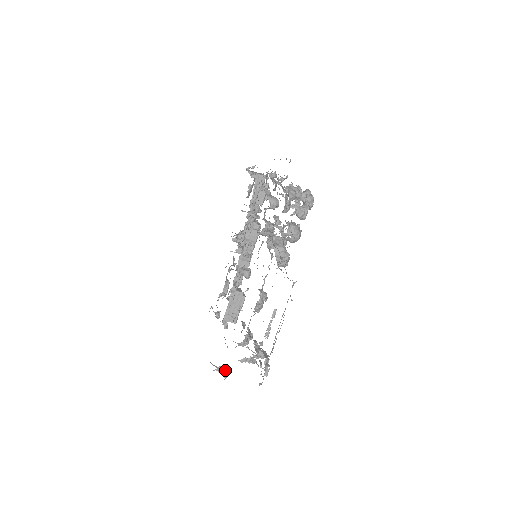
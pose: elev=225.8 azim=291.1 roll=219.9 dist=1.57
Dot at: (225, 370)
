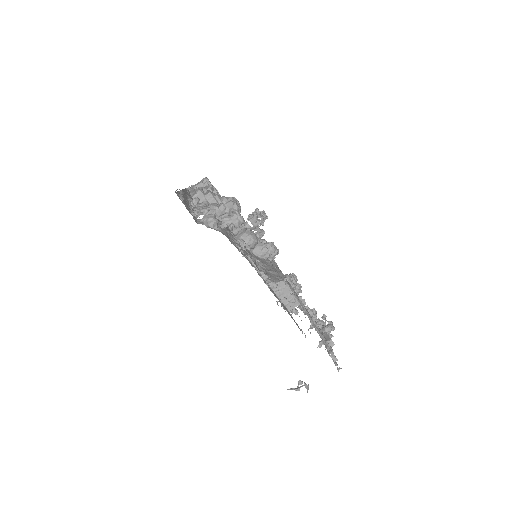
Dot at: occluded
